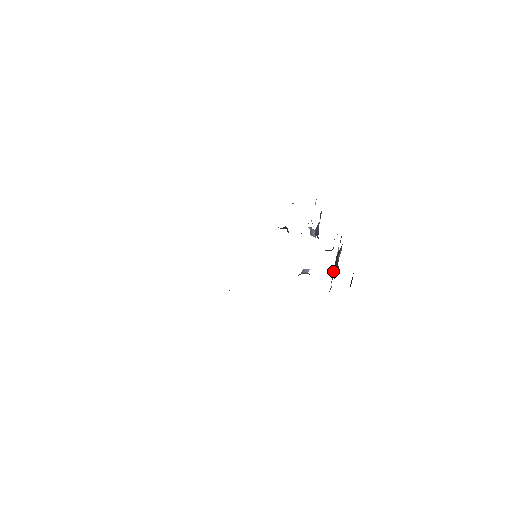
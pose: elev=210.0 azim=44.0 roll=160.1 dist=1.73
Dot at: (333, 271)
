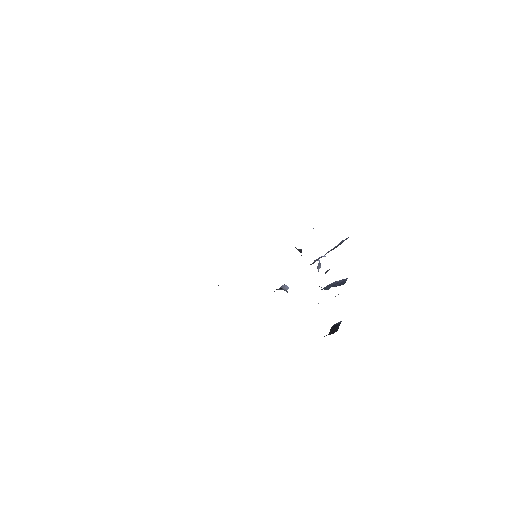
Dot at: occluded
